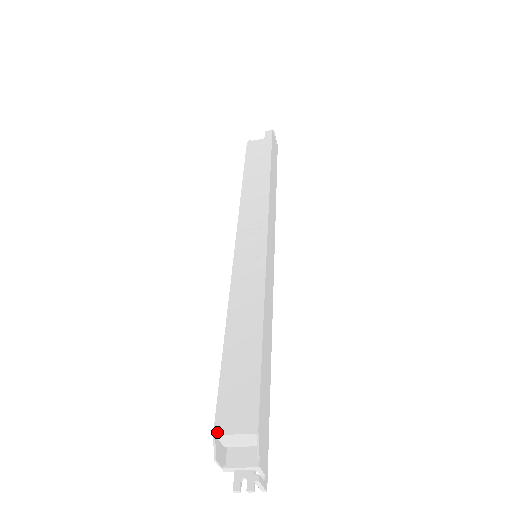
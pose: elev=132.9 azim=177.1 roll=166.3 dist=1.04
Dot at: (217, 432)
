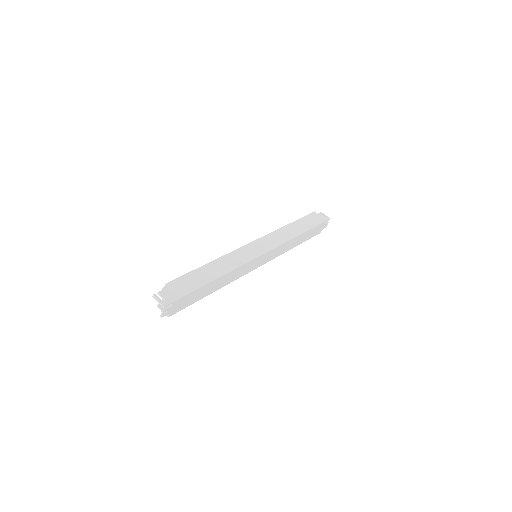
Dot at: occluded
